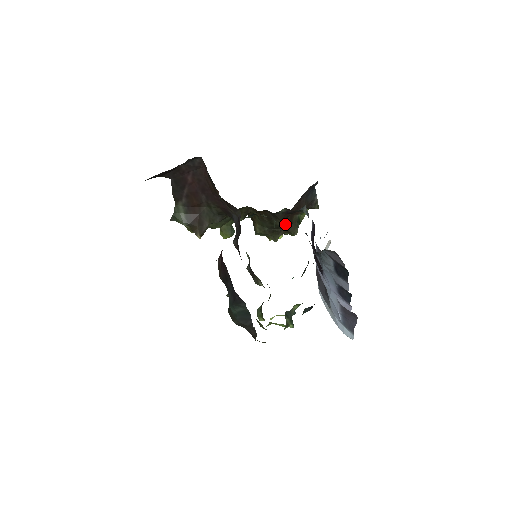
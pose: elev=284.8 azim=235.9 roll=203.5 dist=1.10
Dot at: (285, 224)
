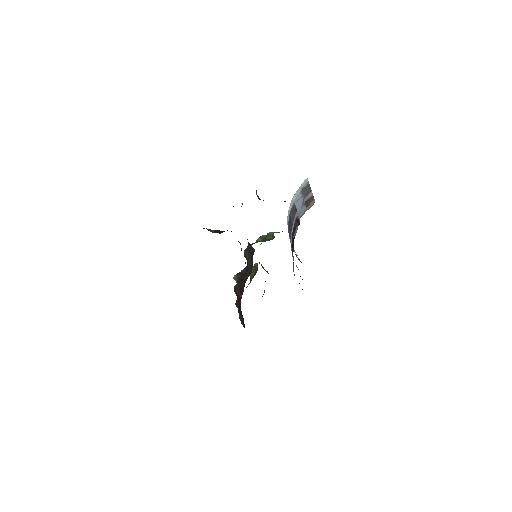
Dot at: occluded
